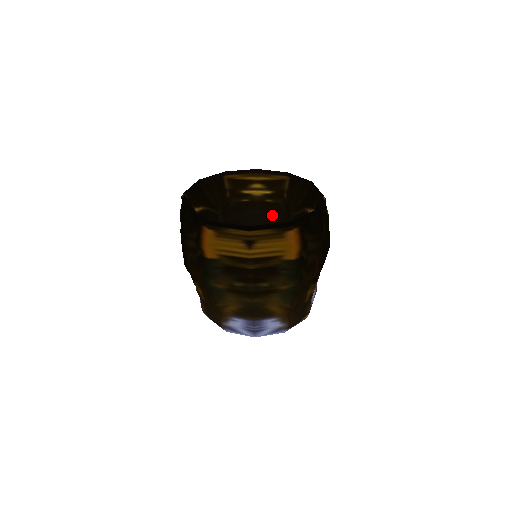
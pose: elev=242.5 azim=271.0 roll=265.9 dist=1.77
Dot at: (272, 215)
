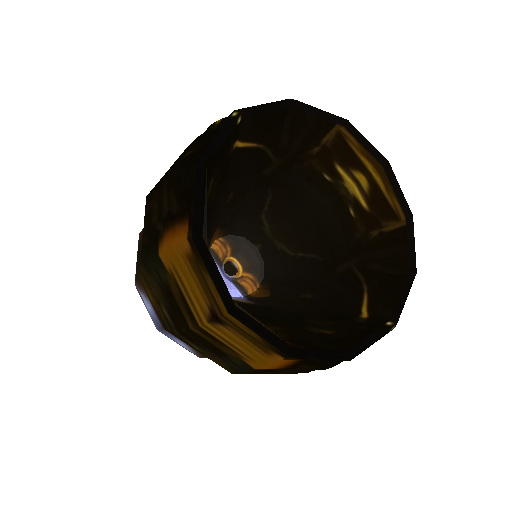
Dot at: (334, 228)
